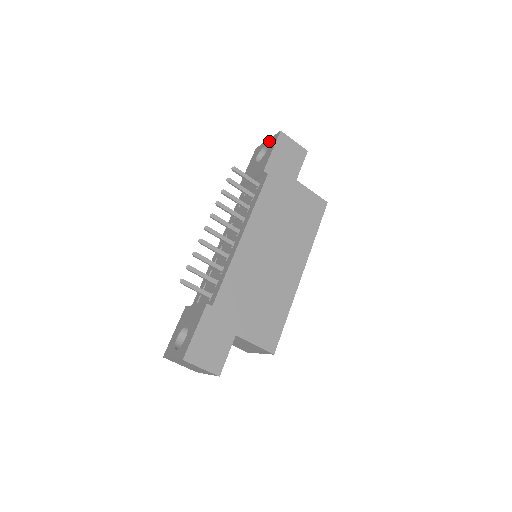
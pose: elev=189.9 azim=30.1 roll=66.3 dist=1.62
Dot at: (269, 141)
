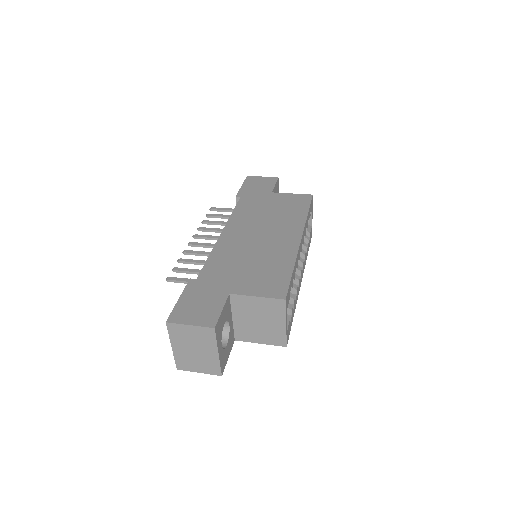
Dot at: occluded
